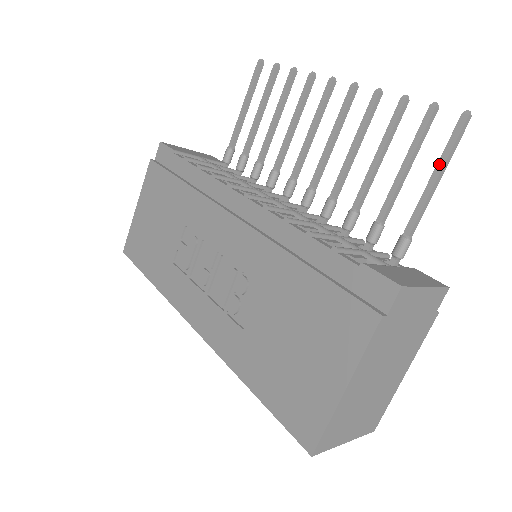
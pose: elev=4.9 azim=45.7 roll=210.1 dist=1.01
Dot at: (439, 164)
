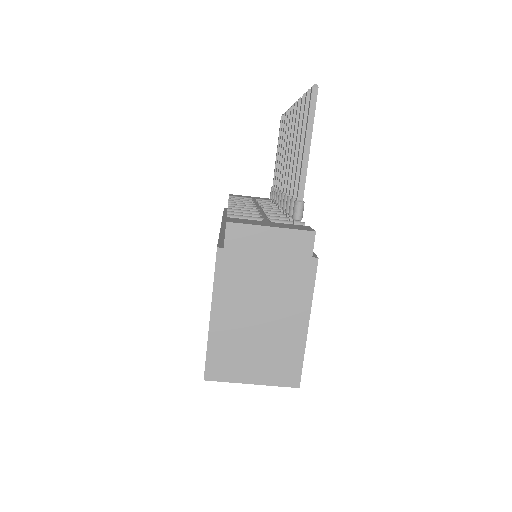
Dot at: (305, 133)
